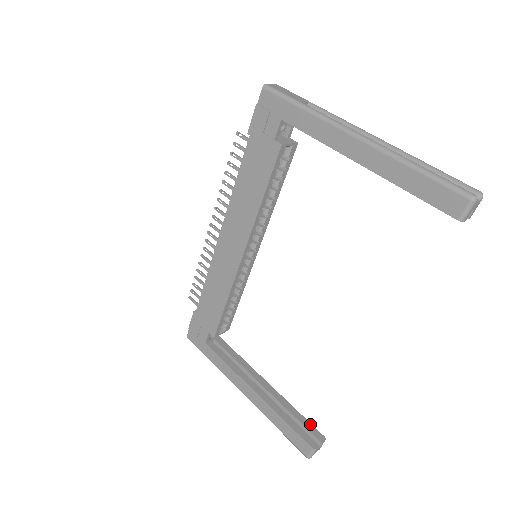
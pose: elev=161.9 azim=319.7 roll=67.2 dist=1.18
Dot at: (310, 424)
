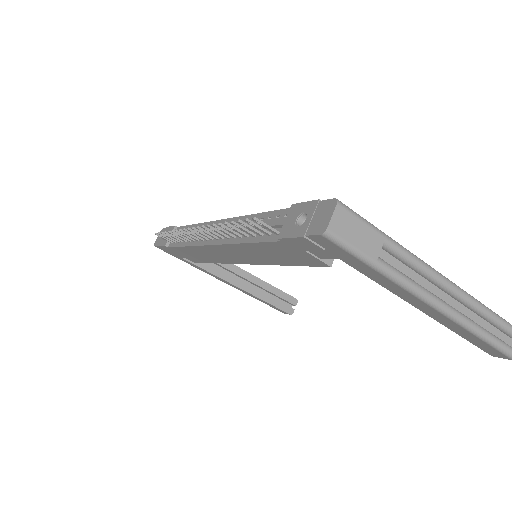
Dot at: (286, 294)
